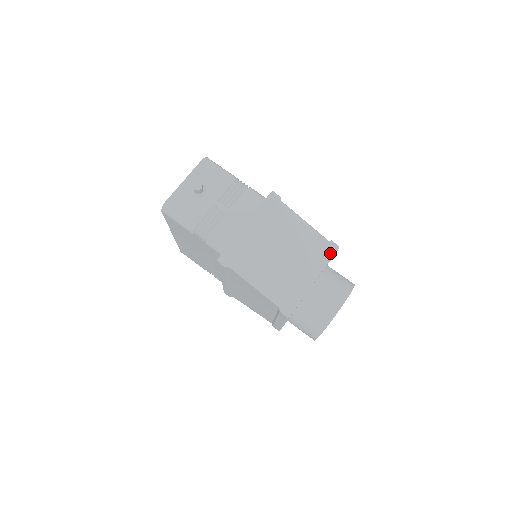
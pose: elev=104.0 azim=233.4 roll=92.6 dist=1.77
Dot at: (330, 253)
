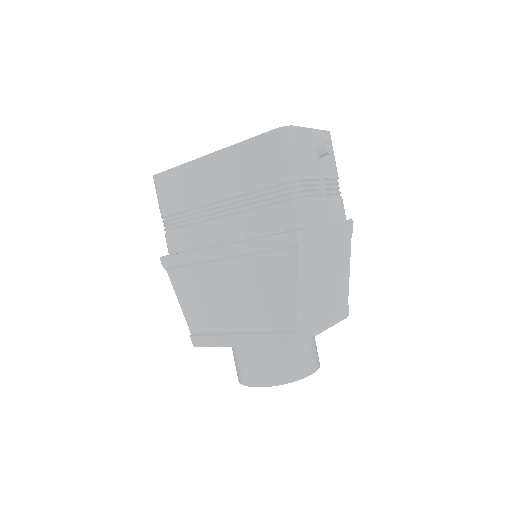
Dot at: (344, 315)
